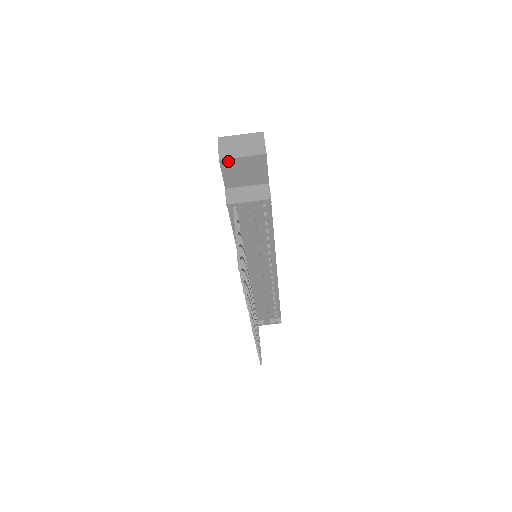
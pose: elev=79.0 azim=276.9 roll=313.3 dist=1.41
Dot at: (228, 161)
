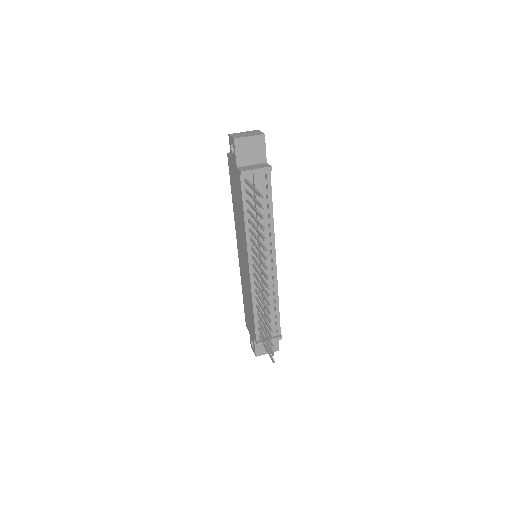
Dot at: (240, 140)
